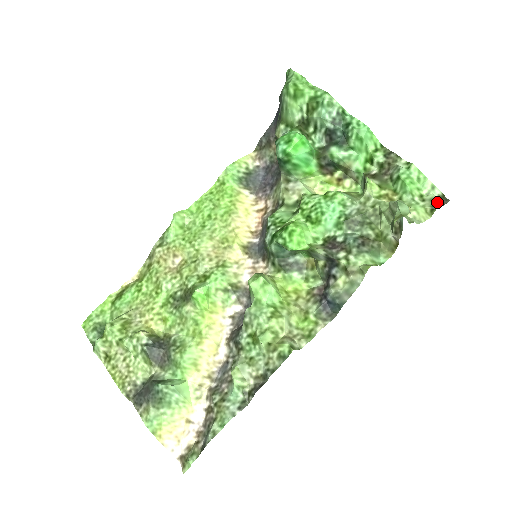
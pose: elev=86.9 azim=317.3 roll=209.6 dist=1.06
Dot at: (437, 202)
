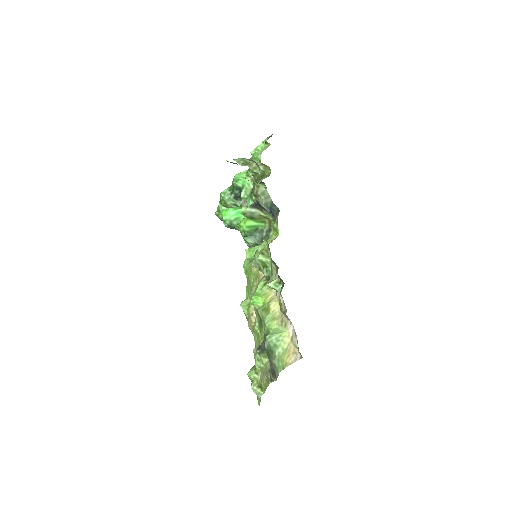
Dot at: (265, 140)
